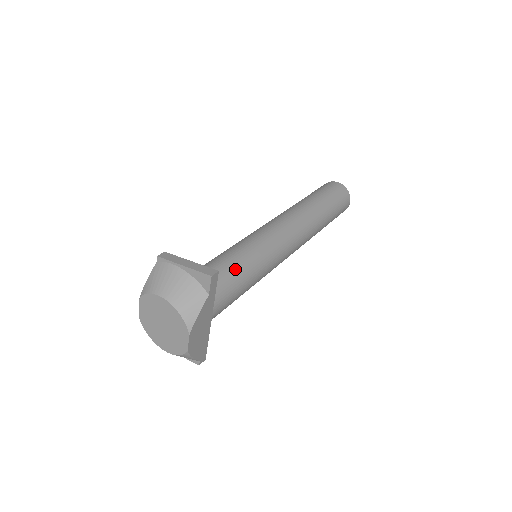
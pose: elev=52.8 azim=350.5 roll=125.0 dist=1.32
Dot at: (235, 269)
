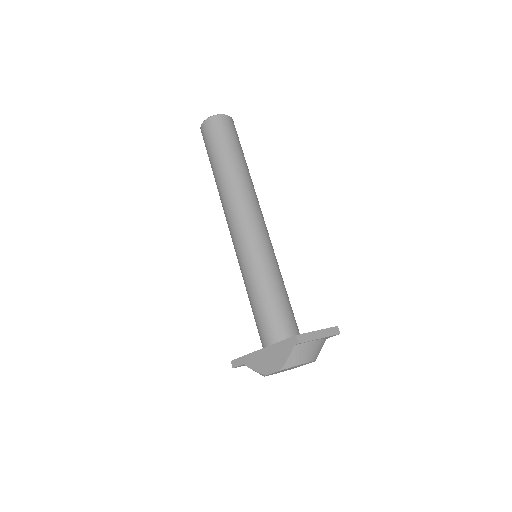
Dot at: occluded
